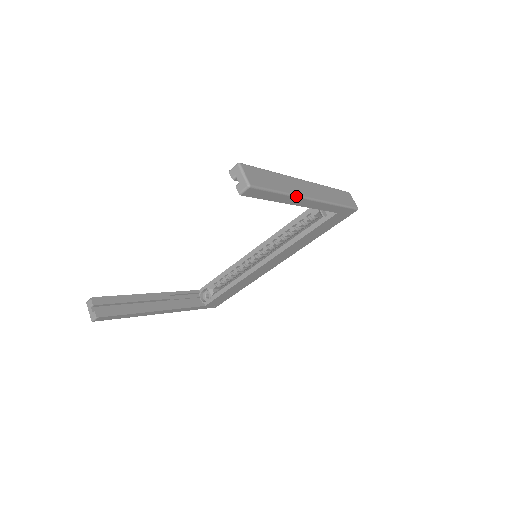
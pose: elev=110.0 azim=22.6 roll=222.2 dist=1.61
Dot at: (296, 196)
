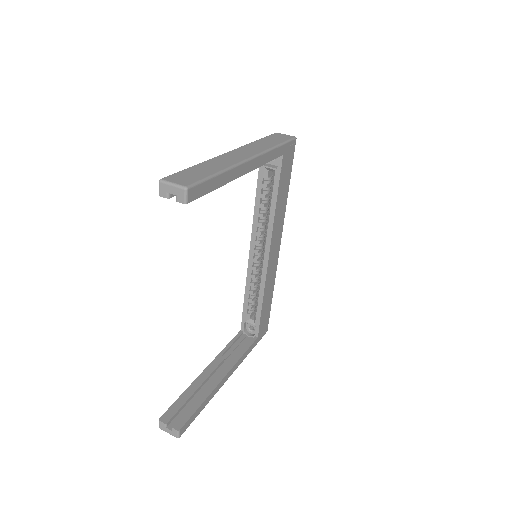
Dot at: (235, 166)
